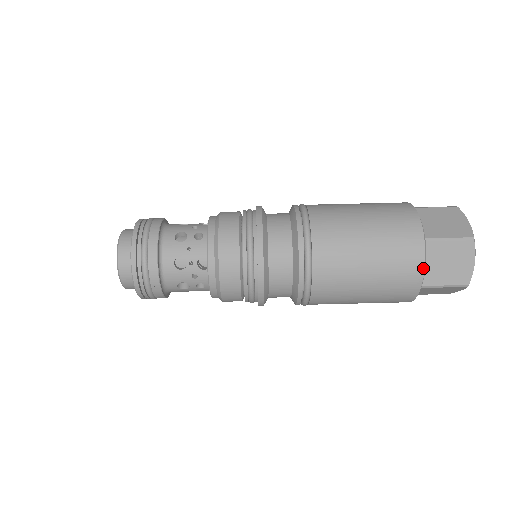
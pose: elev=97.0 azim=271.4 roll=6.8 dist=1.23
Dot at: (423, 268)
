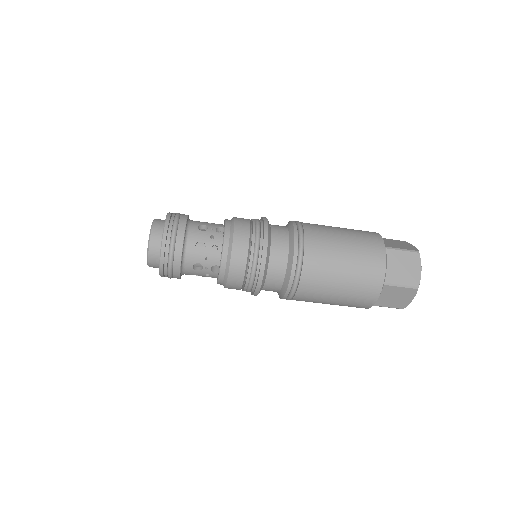
Dot at: (375, 302)
